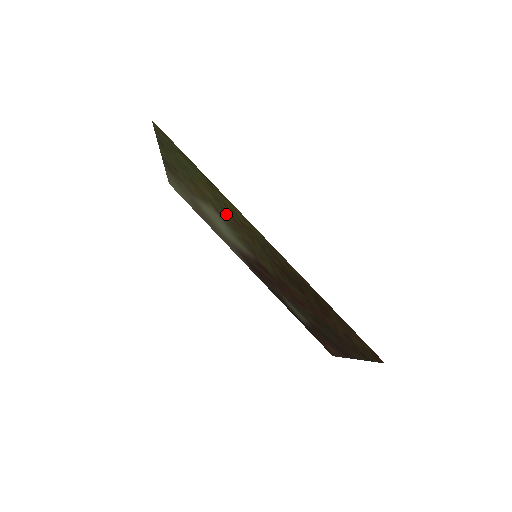
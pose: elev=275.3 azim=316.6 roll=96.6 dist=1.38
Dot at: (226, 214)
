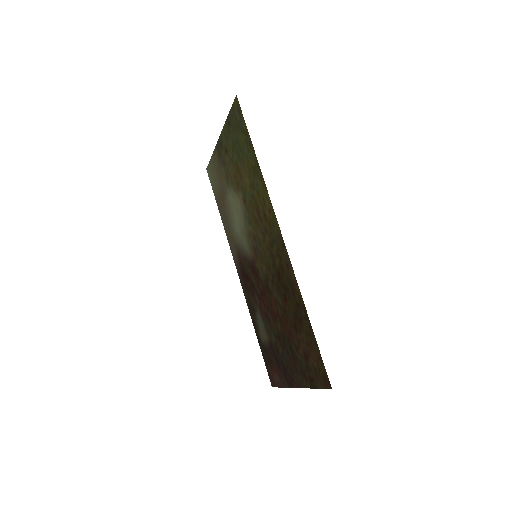
Dot at: (252, 204)
